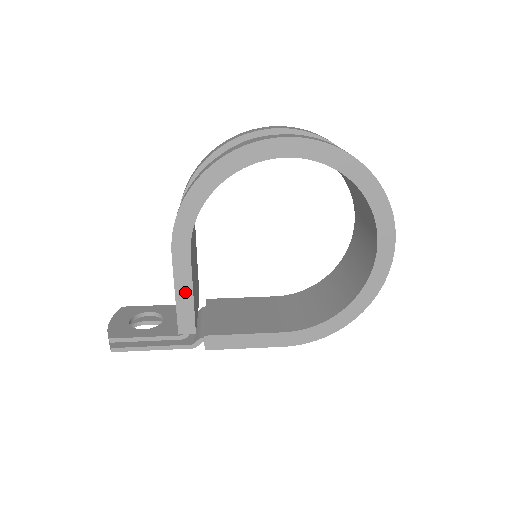
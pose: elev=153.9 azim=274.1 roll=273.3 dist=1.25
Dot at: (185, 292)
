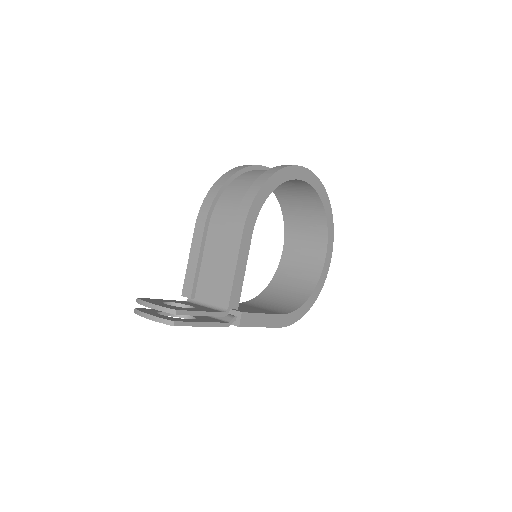
Dot at: (241, 268)
